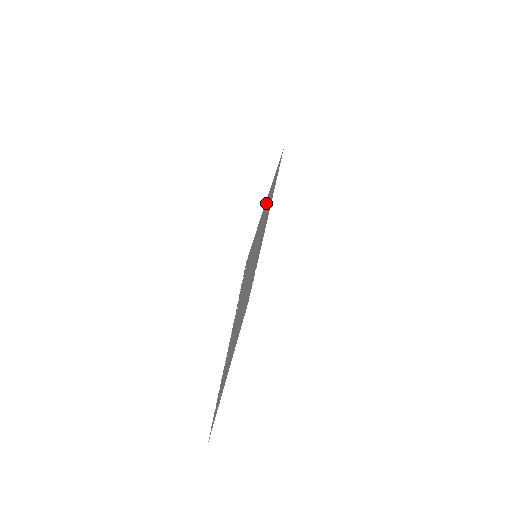
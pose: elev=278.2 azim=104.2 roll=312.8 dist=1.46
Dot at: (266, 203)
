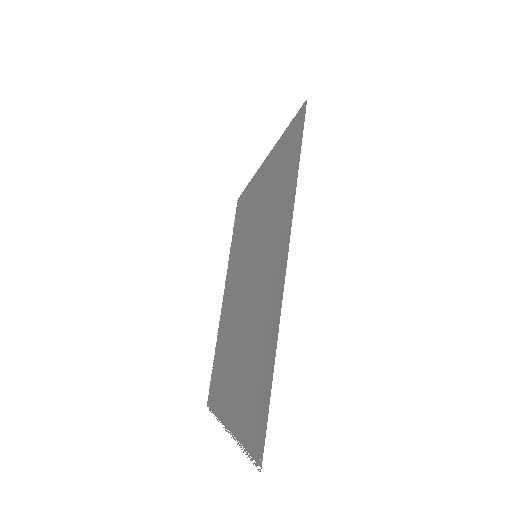
Dot at: (280, 283)
